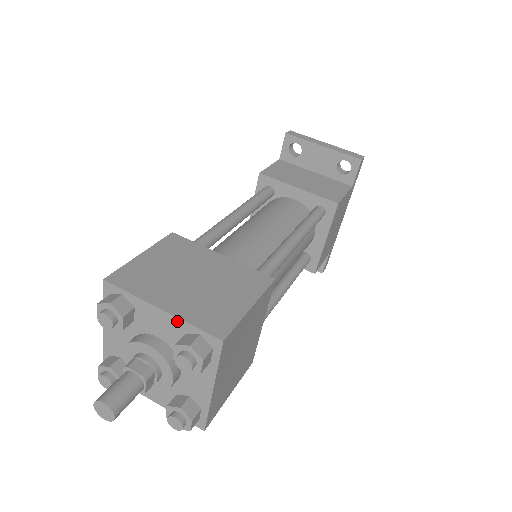
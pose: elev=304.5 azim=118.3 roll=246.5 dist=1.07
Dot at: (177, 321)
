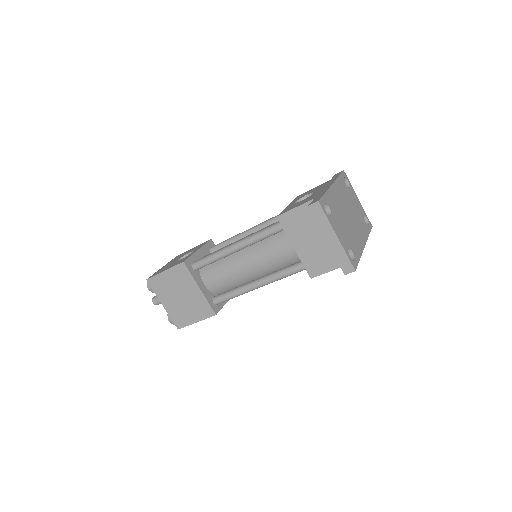
Dot at: (168, 311)
